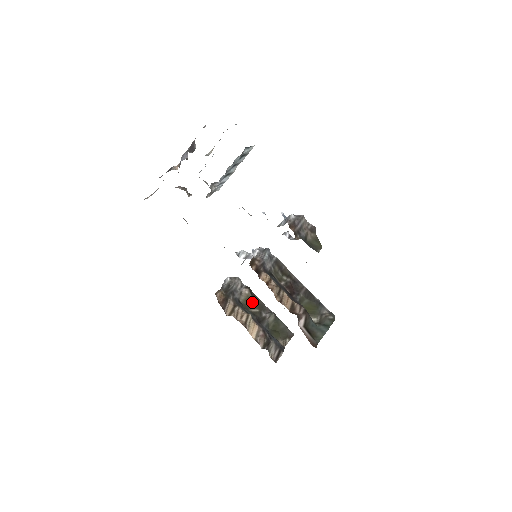
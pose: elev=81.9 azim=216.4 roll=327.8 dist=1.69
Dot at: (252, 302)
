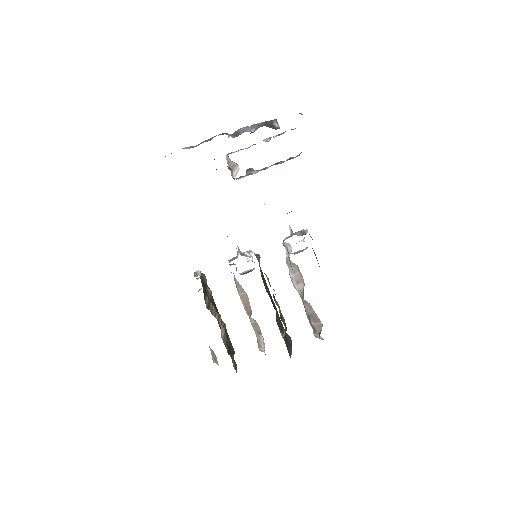
Dot at: (213, 305)
